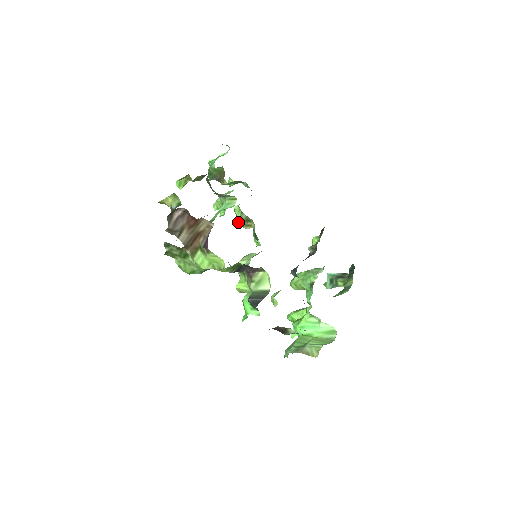
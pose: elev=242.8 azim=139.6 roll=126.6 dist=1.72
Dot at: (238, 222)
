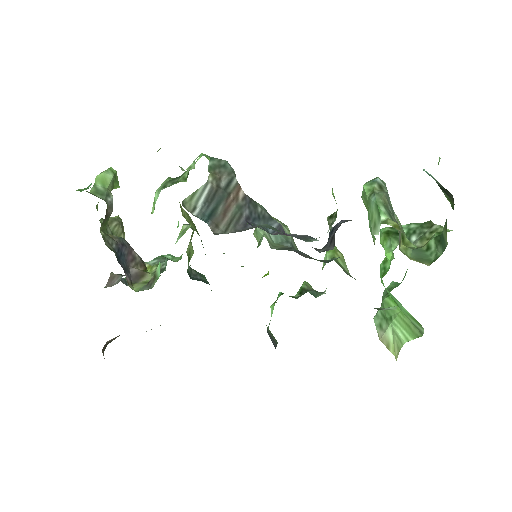
Dot at: occluded
